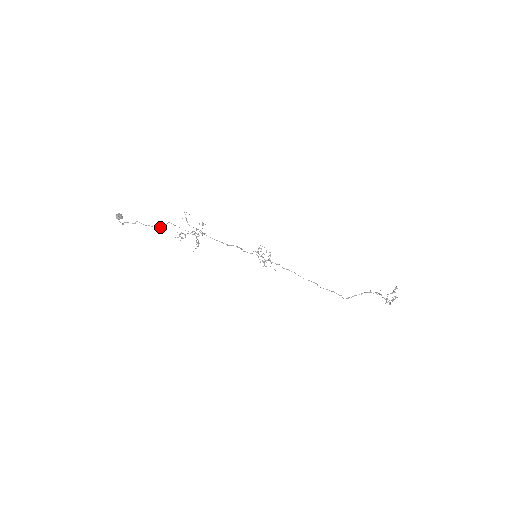
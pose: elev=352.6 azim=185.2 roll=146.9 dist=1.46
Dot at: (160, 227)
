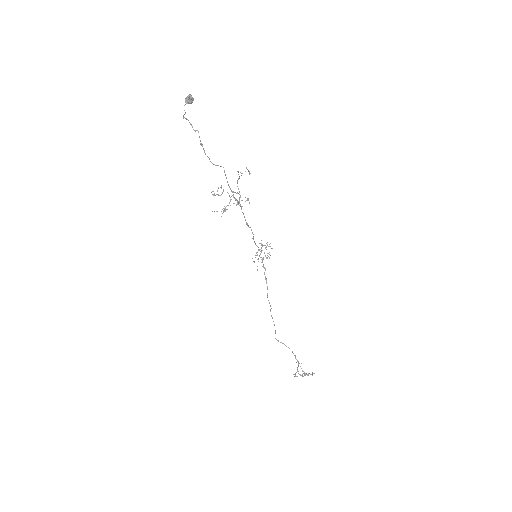
Dot at: occluded
